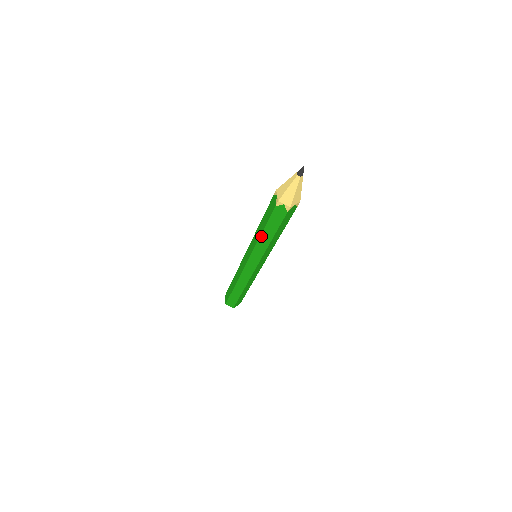
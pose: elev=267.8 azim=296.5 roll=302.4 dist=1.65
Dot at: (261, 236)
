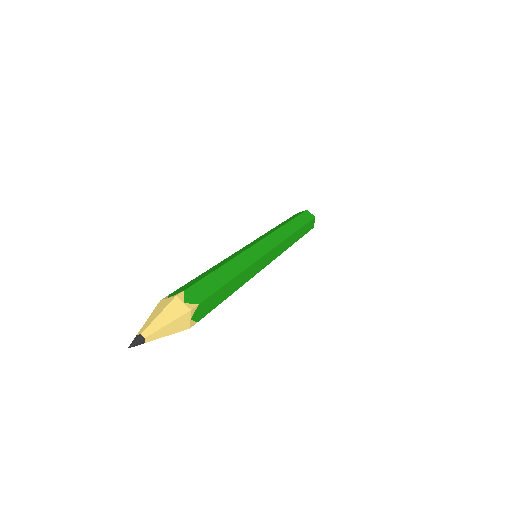
Dot at: occluded
